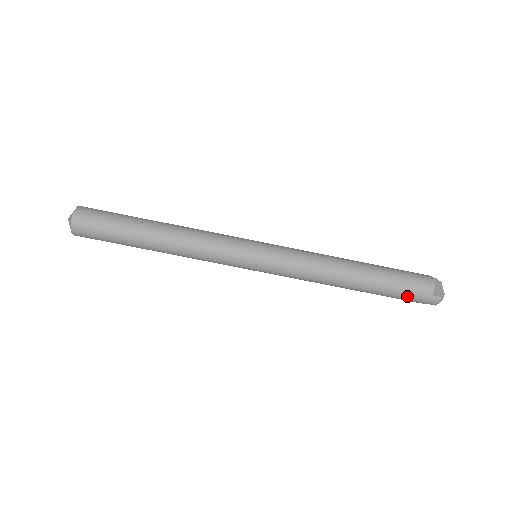
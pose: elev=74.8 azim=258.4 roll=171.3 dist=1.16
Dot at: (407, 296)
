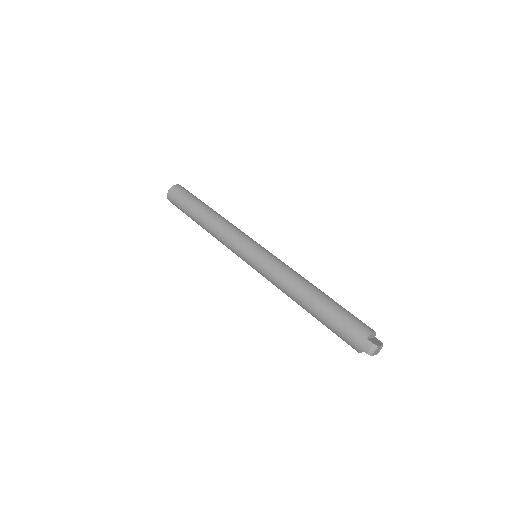
Dot at: (345, 329)
